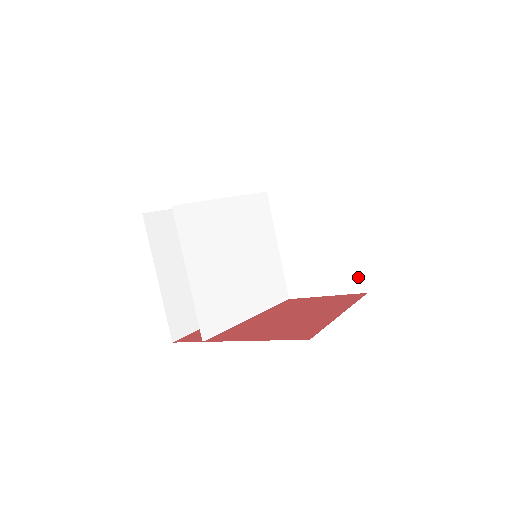
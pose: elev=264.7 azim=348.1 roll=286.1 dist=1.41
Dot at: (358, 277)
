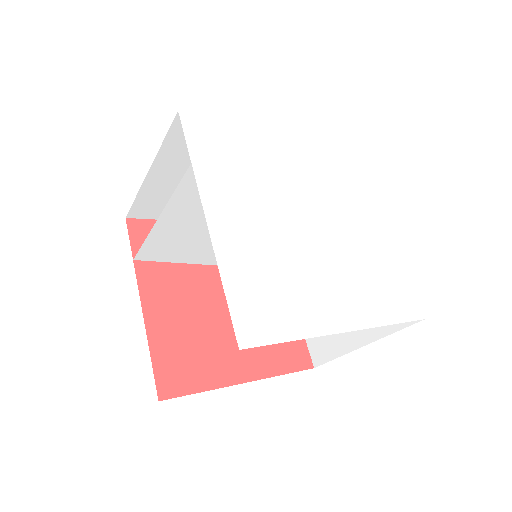
Dot at: (324, 355)
